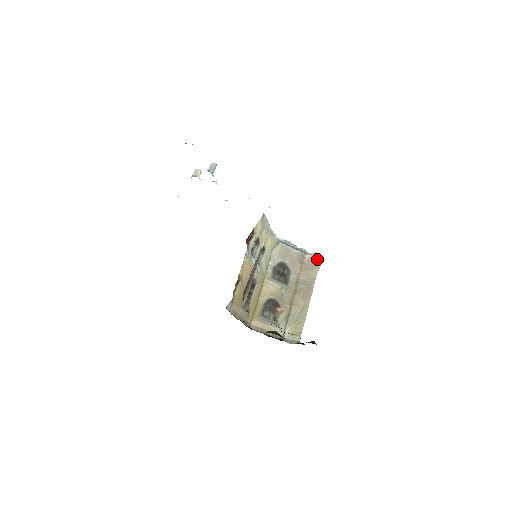
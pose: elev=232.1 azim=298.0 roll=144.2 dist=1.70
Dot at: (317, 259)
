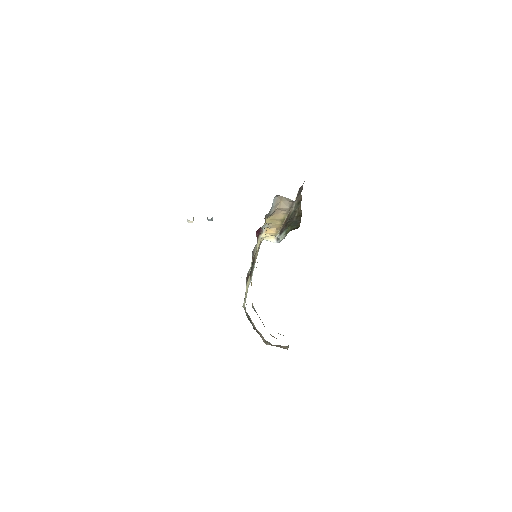
Dot at: occluded
